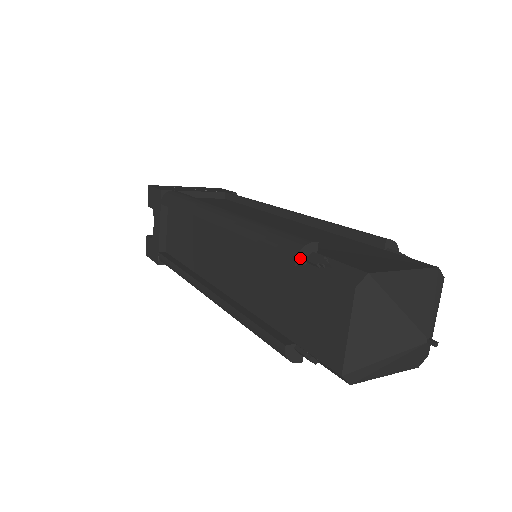
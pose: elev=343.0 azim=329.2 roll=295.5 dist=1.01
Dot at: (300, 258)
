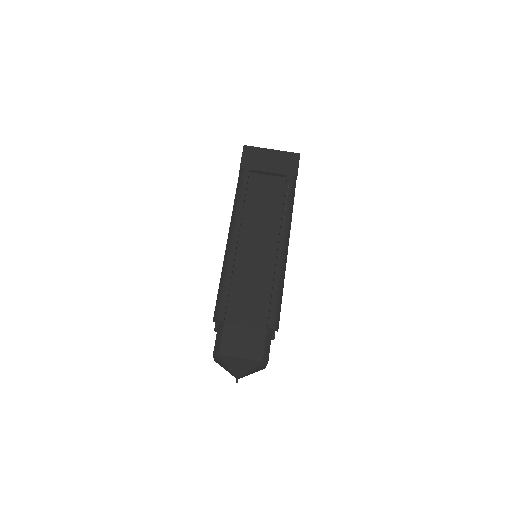
Dot at: (215, 321)
